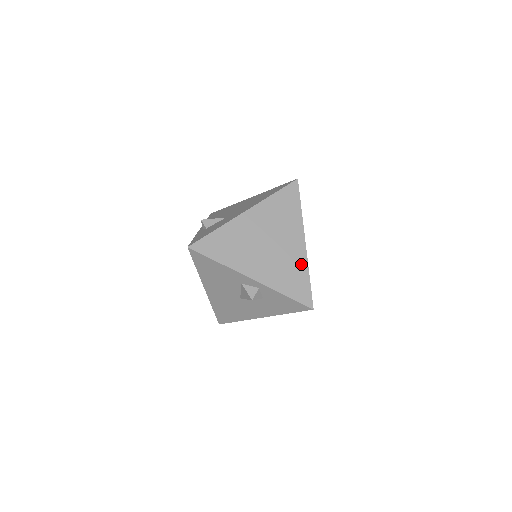
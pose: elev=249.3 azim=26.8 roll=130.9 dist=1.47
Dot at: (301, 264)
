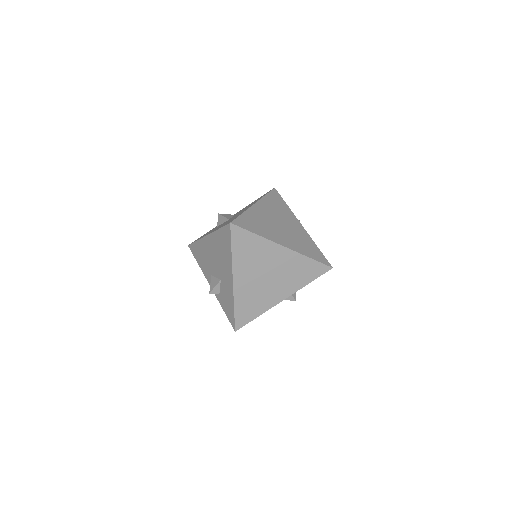
Dot at: (297, 259)
